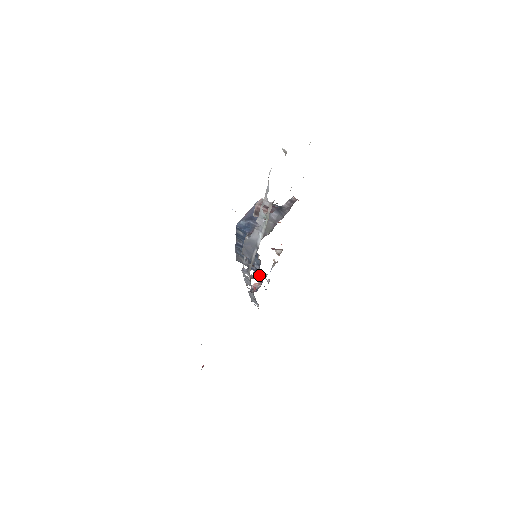
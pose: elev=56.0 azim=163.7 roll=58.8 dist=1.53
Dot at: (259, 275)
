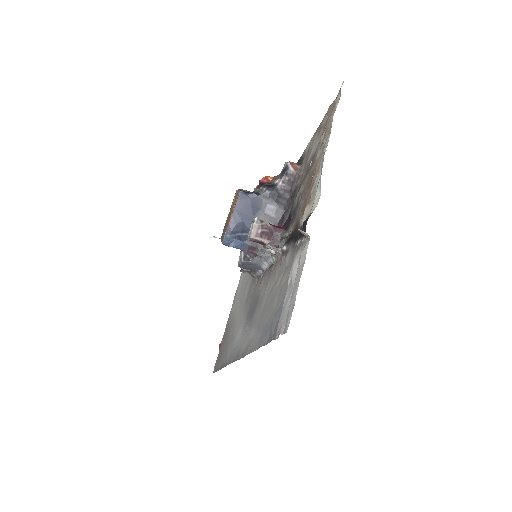
Dot at: occluded
